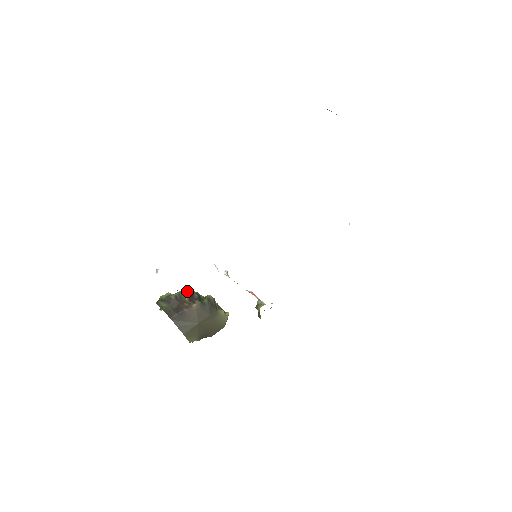
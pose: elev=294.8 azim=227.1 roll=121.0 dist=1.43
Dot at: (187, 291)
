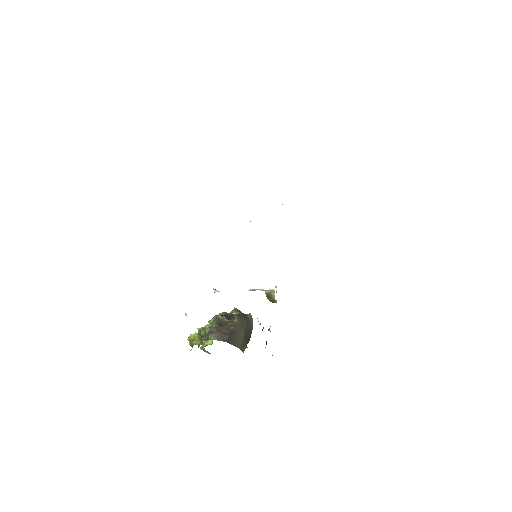
Dot at: (218, 315)
